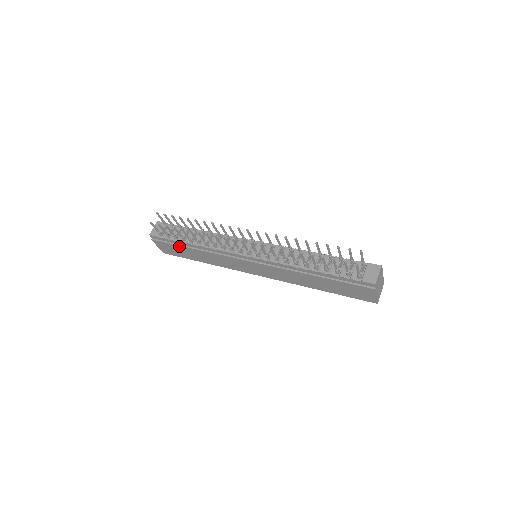
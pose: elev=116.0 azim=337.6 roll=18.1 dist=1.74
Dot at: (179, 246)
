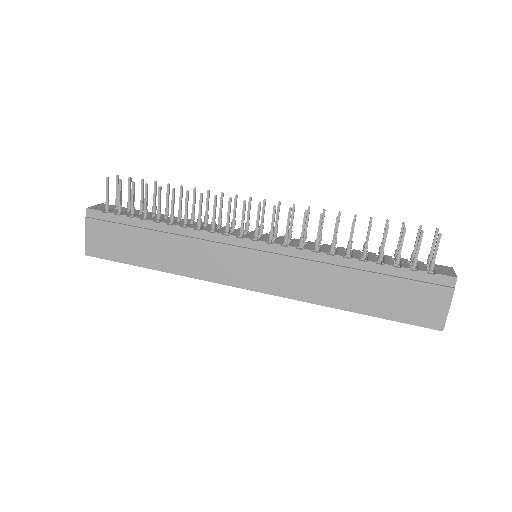
Dot at: (132, 228)
